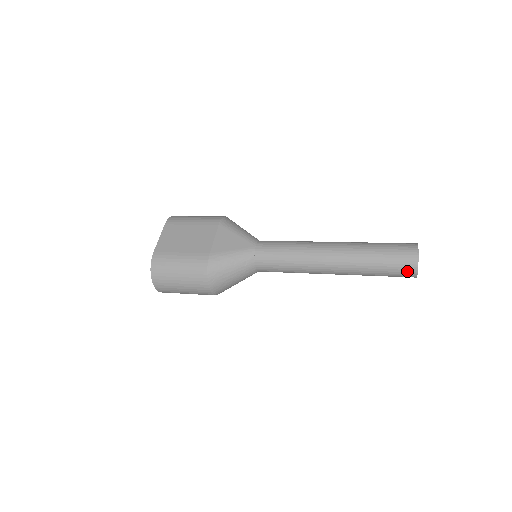
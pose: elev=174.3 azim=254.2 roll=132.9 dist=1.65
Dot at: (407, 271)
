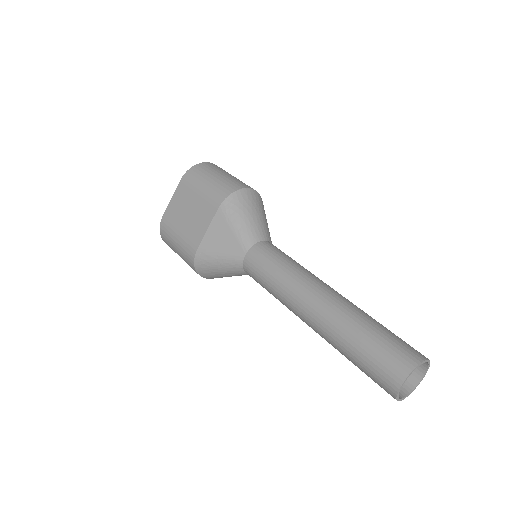
Dot at: (386, 391)
